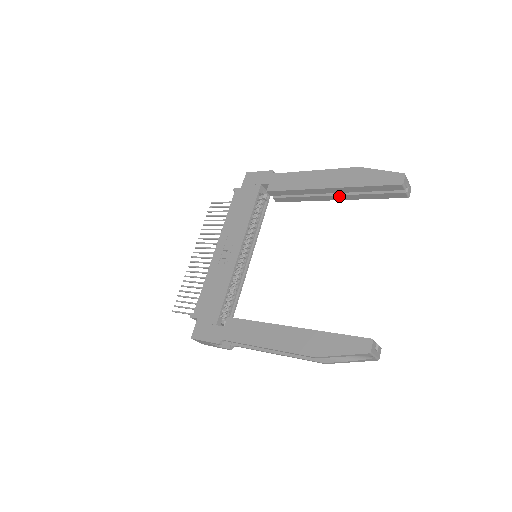
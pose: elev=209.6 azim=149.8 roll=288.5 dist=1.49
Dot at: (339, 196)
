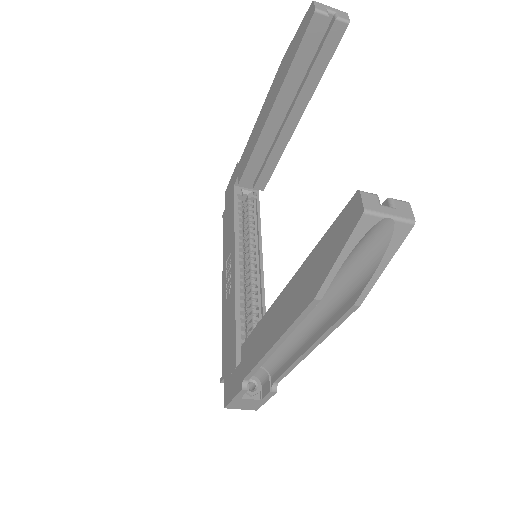
Dot at: (293, 112)
